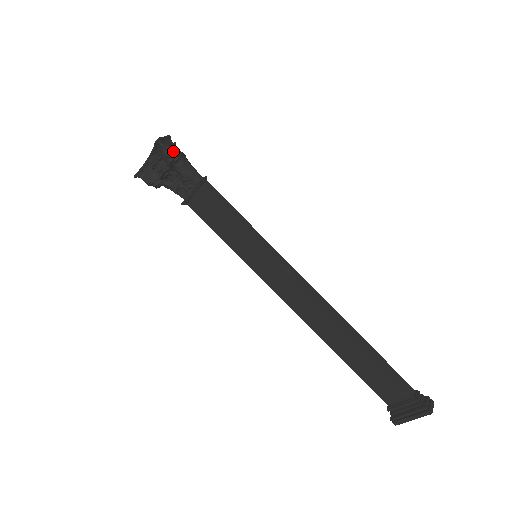
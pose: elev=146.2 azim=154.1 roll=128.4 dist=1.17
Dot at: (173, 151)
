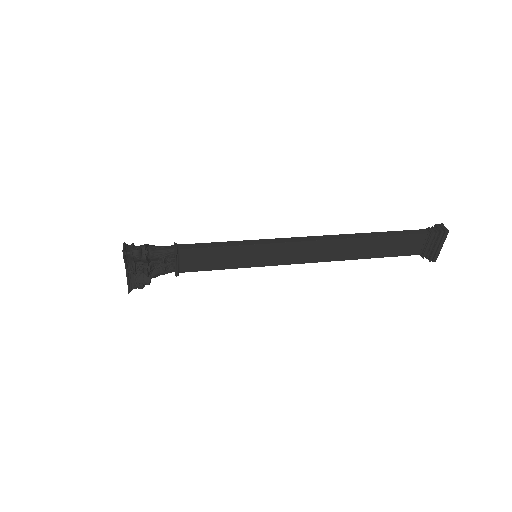
Dot at: (140, 250)
